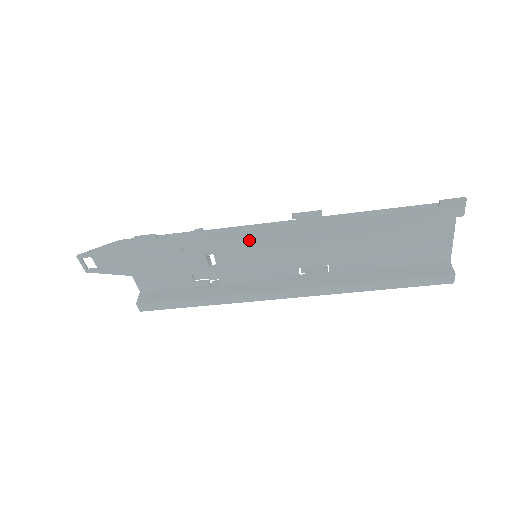
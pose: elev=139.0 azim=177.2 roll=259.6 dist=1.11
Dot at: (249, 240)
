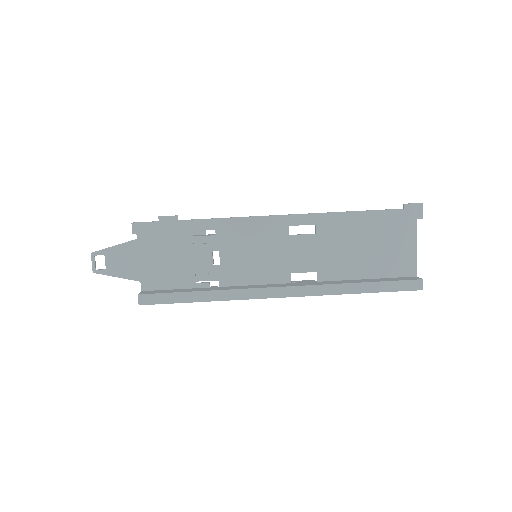
Dot at: (252, 238)
